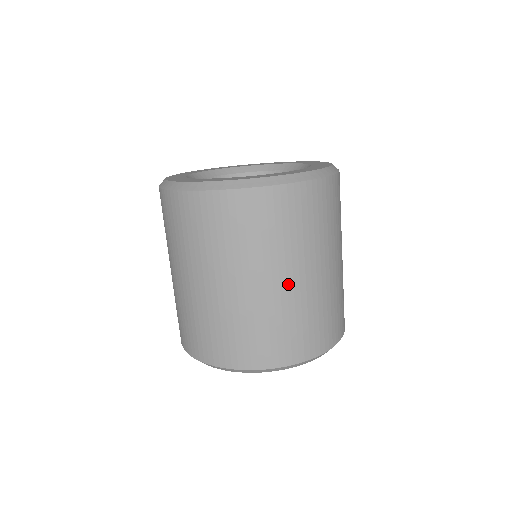
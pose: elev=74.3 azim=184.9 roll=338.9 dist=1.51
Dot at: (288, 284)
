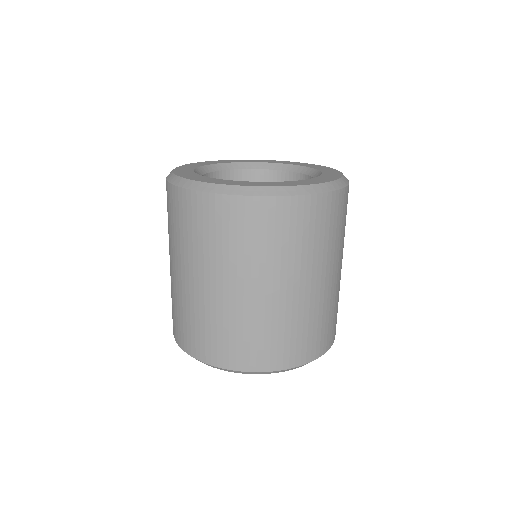
Dot at: (267, 294)
